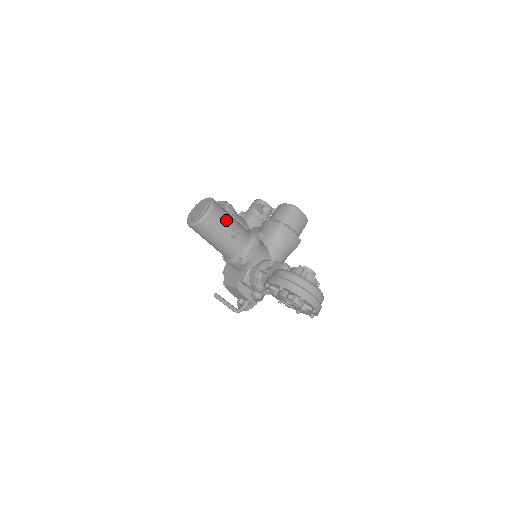
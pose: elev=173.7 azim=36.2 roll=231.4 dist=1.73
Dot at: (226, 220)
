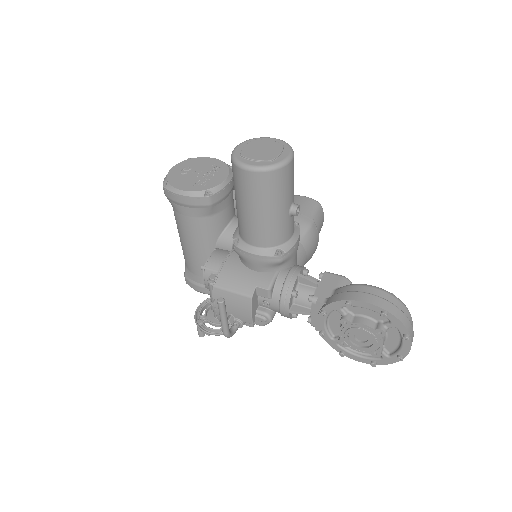
Dot at: occluded
